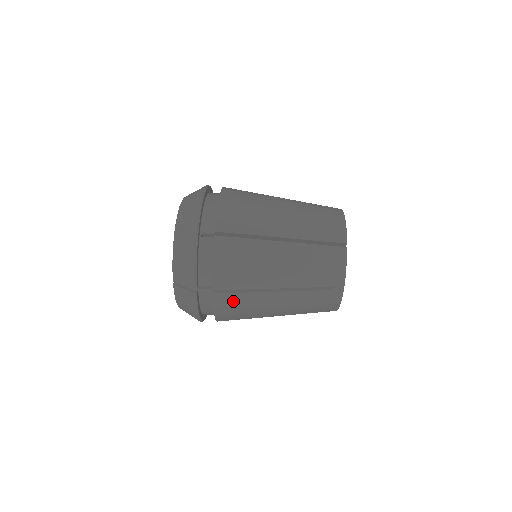
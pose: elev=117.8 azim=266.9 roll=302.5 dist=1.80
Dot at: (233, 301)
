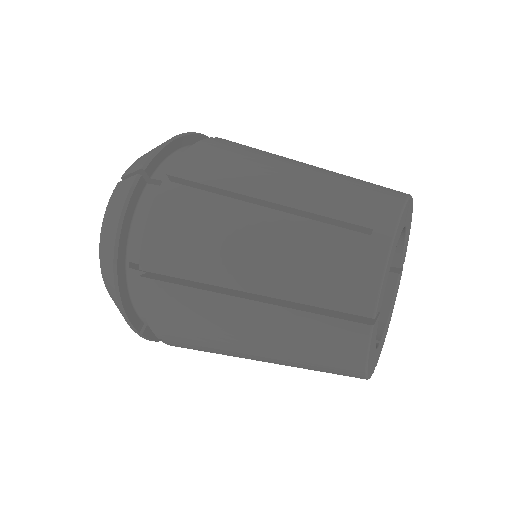
Dot at: (187, 204)
